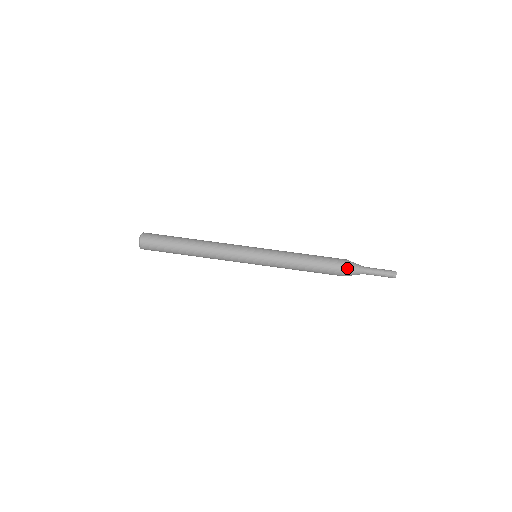
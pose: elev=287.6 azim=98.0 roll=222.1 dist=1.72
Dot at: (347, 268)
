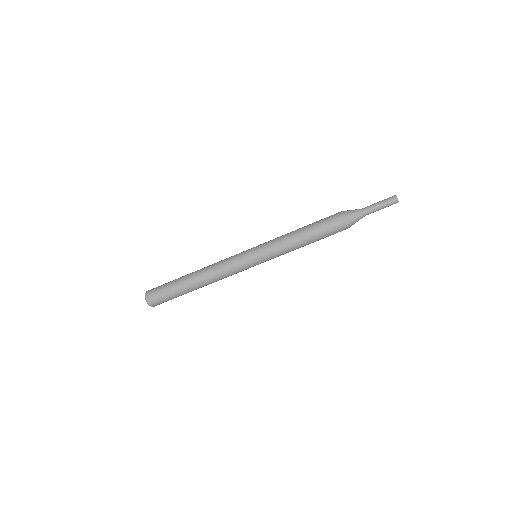
Dot at: (348, 227)
